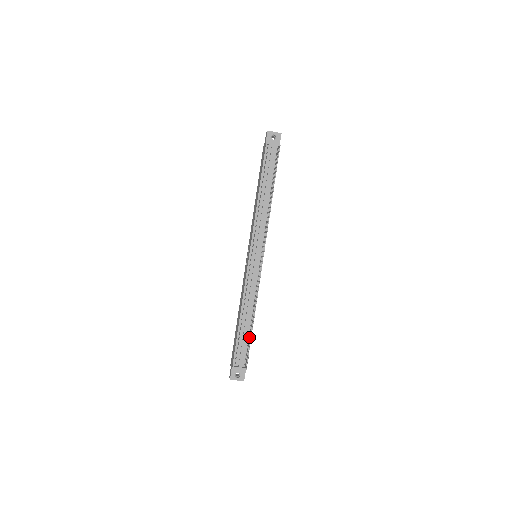
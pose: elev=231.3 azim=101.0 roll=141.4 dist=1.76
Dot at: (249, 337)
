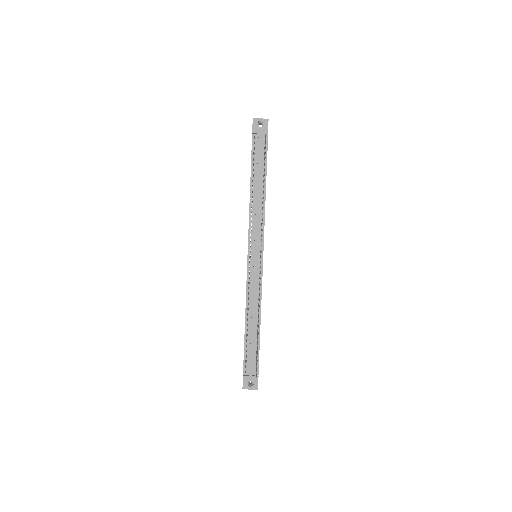
Dot at: occluded
